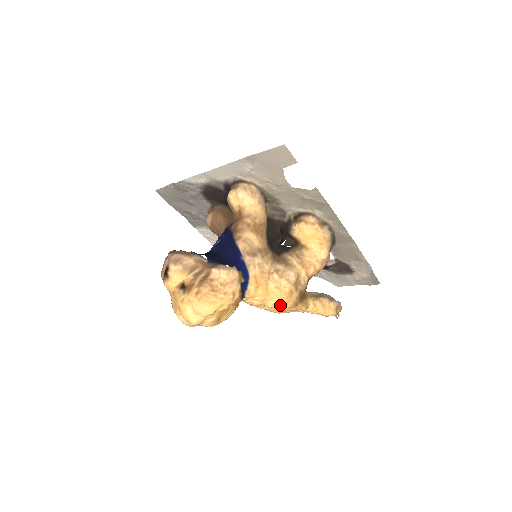
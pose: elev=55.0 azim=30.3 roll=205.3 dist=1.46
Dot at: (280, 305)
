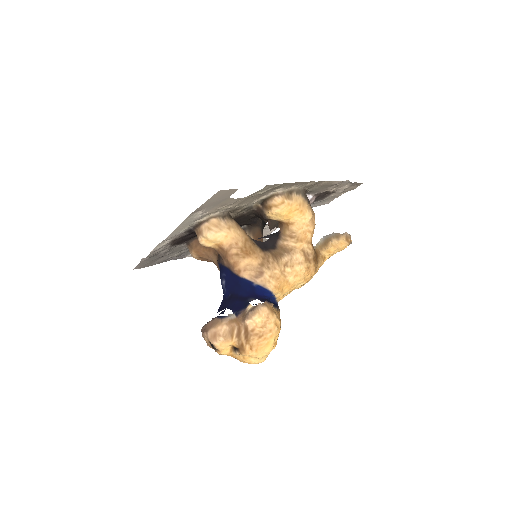
Dot at: (306, 282)
